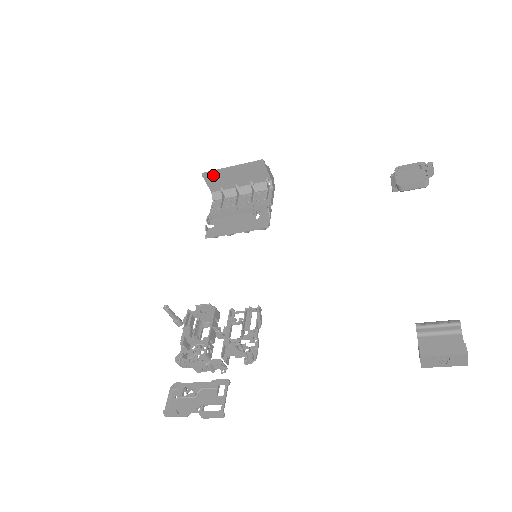
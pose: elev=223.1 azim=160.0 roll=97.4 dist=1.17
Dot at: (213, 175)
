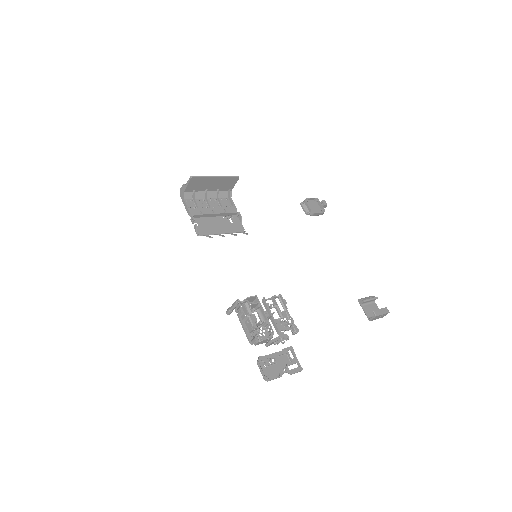
Dot at: (199, 180)
